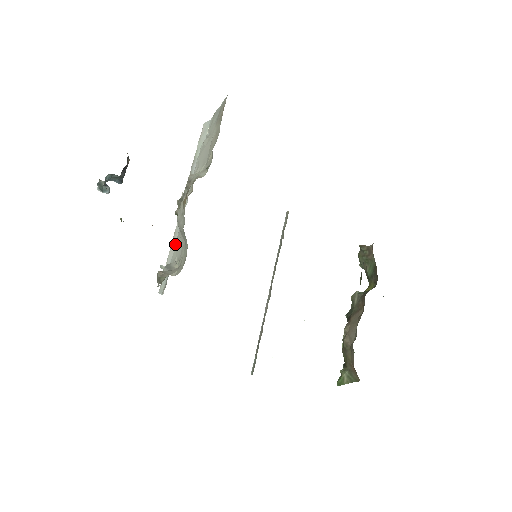
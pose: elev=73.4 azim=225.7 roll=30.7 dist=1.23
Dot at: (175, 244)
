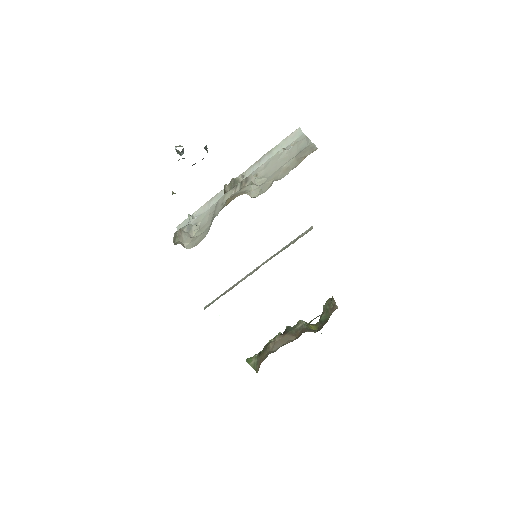
Dot at: (210, 206)
